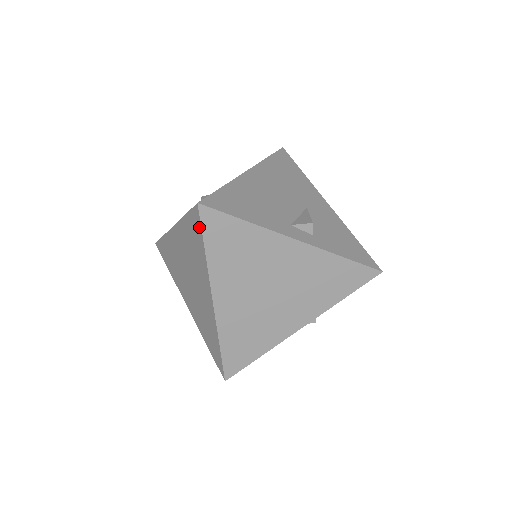
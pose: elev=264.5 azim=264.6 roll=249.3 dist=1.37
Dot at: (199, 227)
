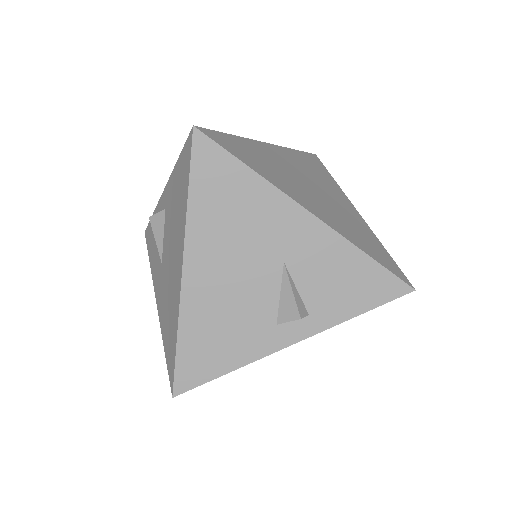
Dot at: occluded
